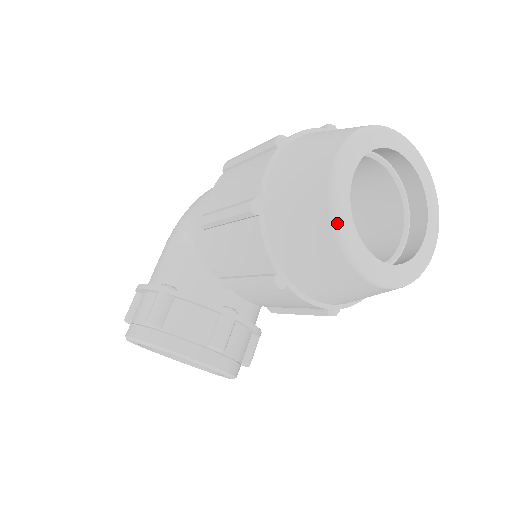
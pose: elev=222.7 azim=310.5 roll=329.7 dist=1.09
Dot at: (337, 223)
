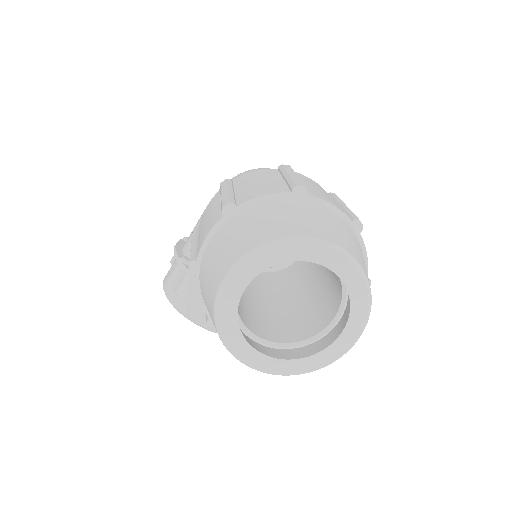
Dot at: (219, 327)
